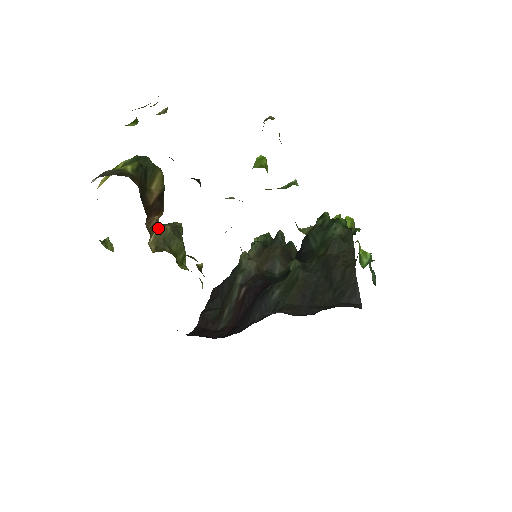
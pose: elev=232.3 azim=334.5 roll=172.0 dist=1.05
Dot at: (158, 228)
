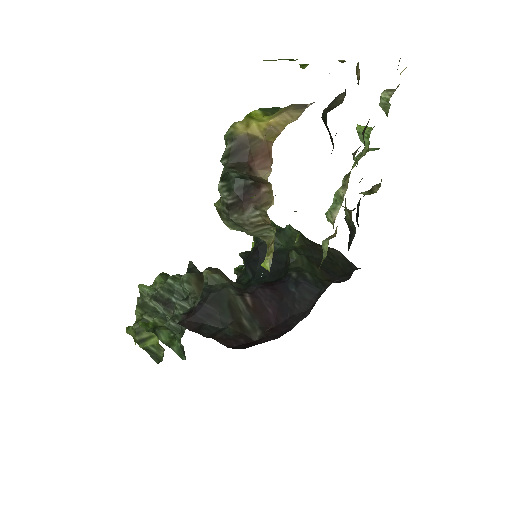
Dot at: occluded
